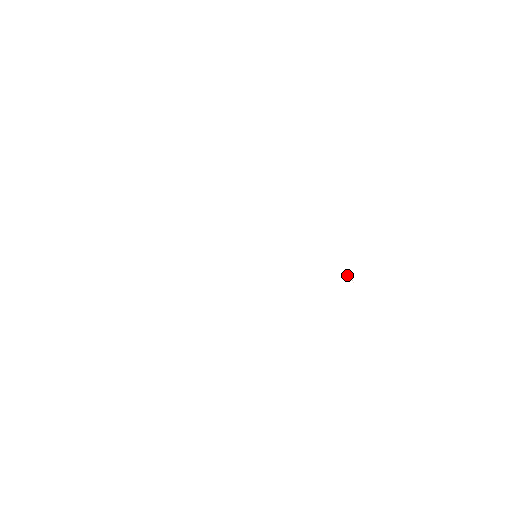
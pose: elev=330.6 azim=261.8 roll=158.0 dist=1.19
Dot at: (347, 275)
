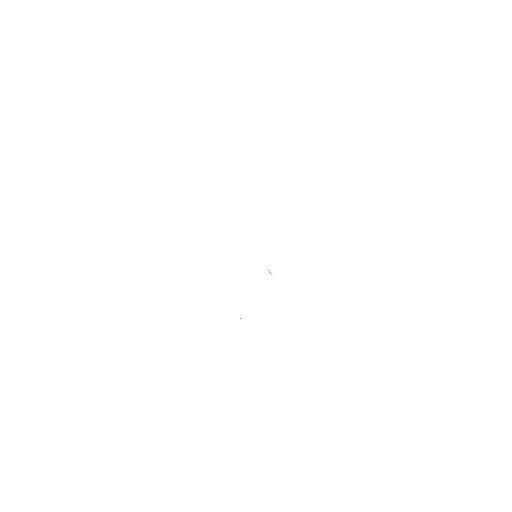
Dot at: occluded
